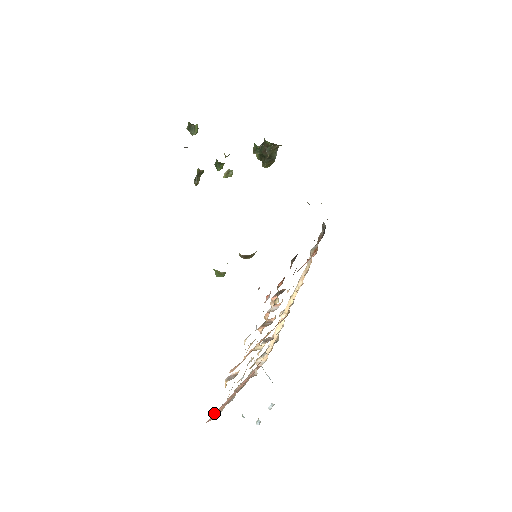
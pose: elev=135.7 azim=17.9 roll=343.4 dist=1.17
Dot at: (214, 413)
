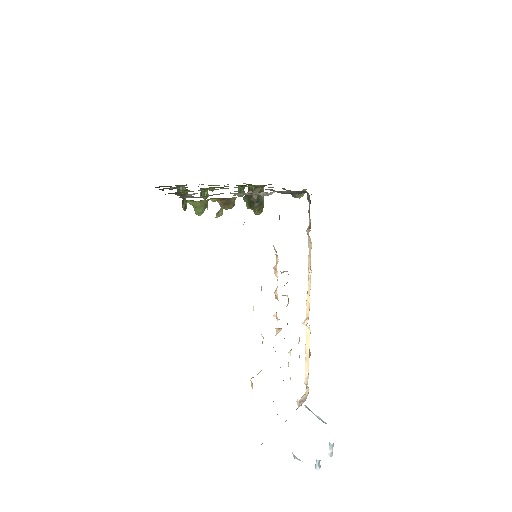
Dot at: occluded
